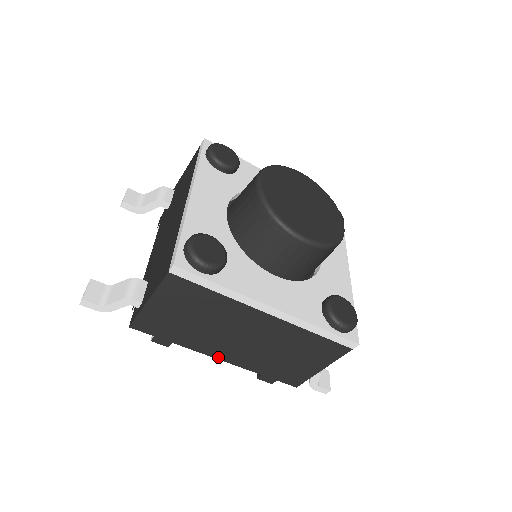
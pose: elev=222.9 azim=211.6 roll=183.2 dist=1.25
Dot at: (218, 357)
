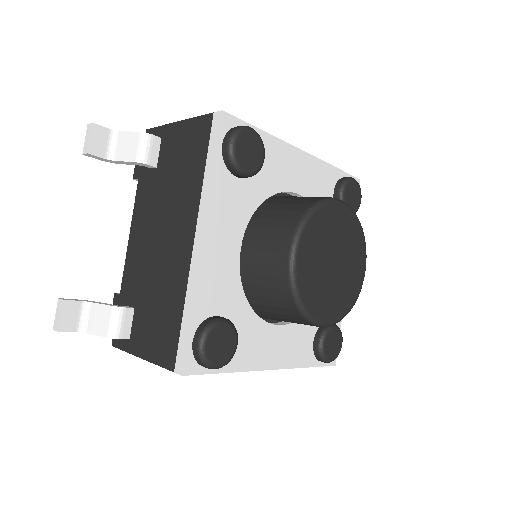
Dot at: occluded
